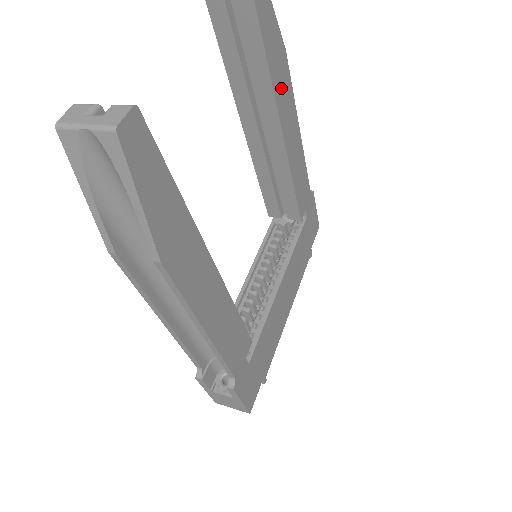
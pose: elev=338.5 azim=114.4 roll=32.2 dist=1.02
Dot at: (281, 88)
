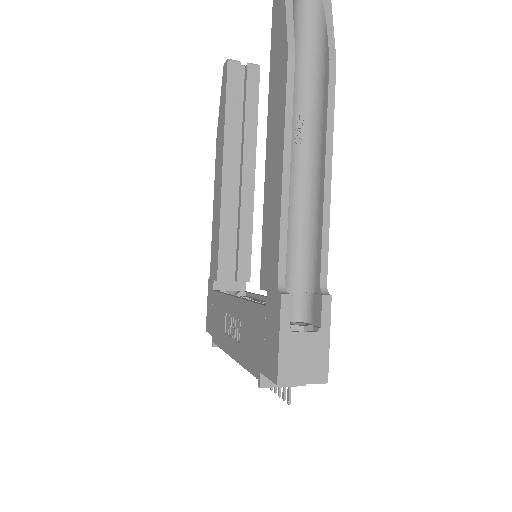
Dot at: occluded
